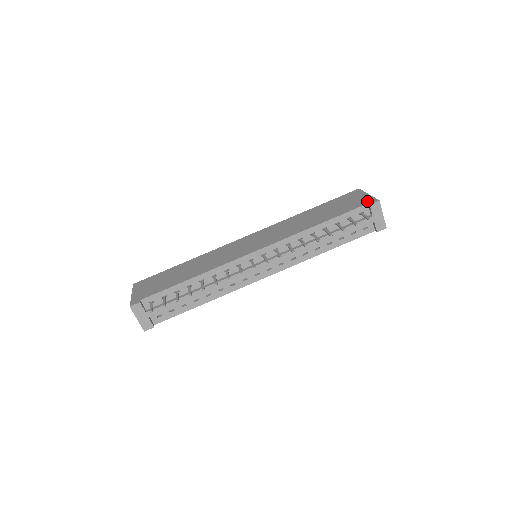
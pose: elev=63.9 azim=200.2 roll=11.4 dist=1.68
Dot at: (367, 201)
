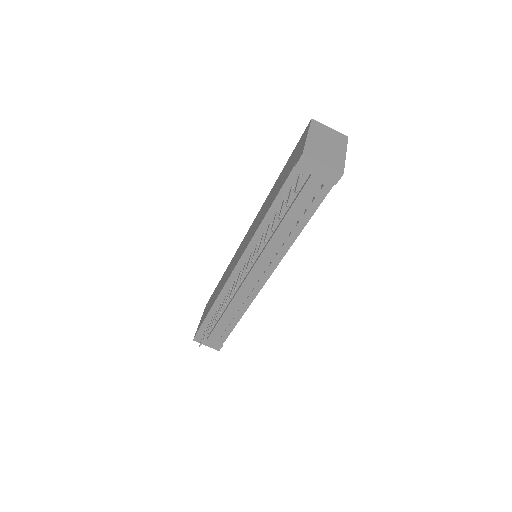
Dot at: (298, 156)
